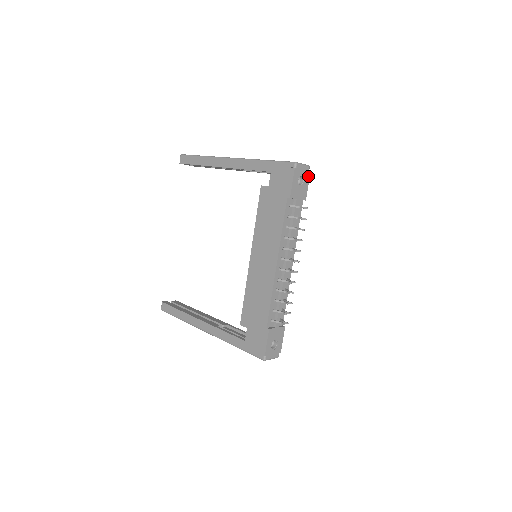
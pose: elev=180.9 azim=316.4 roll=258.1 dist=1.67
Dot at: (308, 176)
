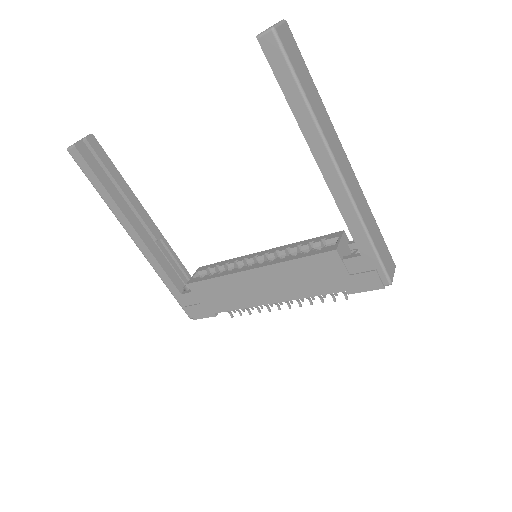
Dot at: occluded
